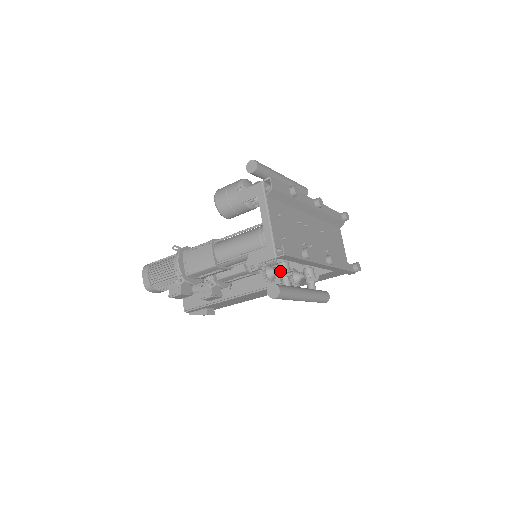
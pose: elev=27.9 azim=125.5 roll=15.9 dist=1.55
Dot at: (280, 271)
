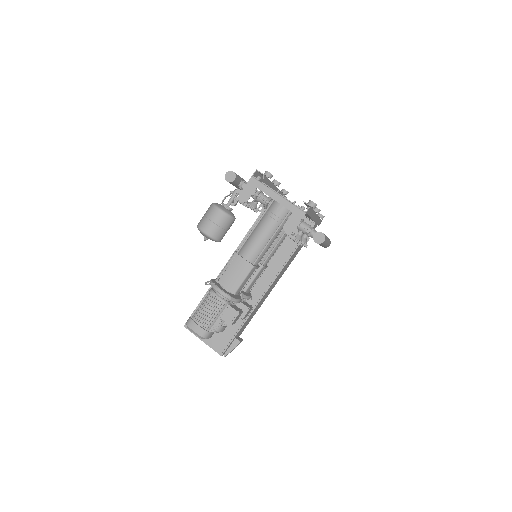
Dot at: (305, 229)
